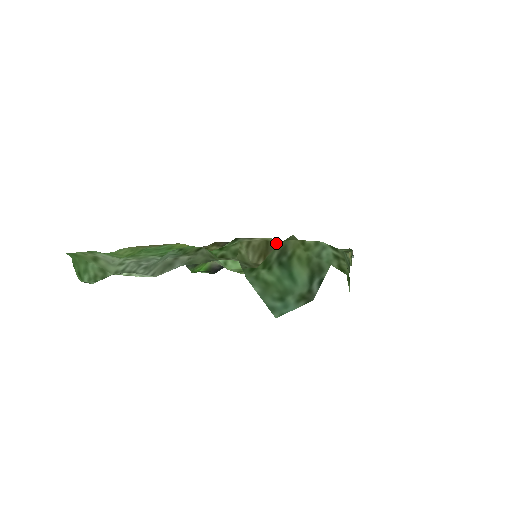
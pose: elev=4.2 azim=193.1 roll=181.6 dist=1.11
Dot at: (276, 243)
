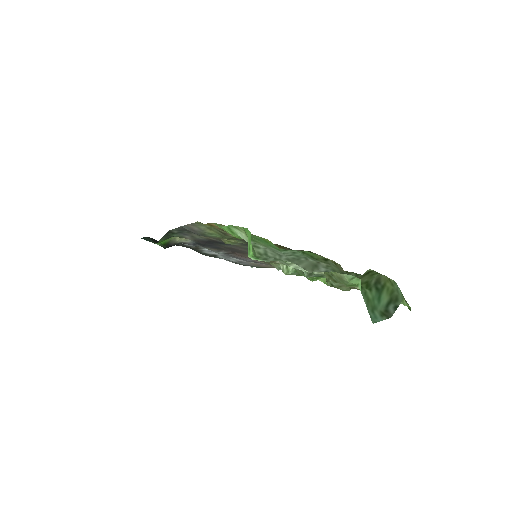
Dot at: occluded
